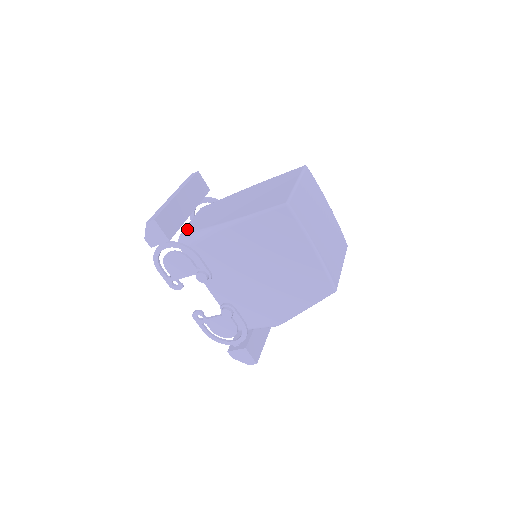
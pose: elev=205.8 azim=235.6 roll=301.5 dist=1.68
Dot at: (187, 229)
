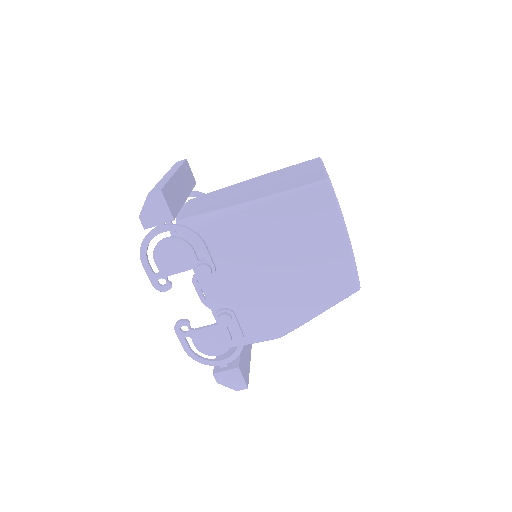
Dot at: (185, 214)
